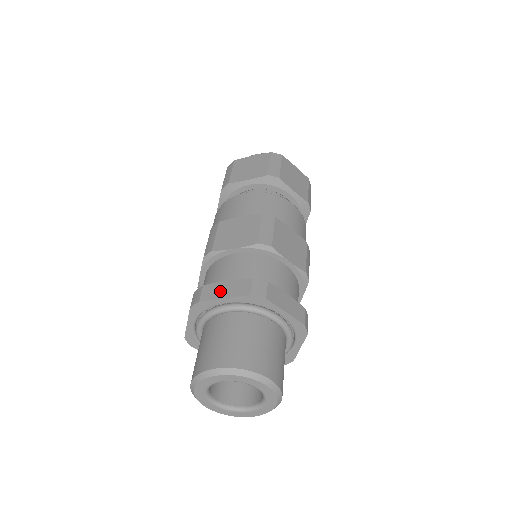
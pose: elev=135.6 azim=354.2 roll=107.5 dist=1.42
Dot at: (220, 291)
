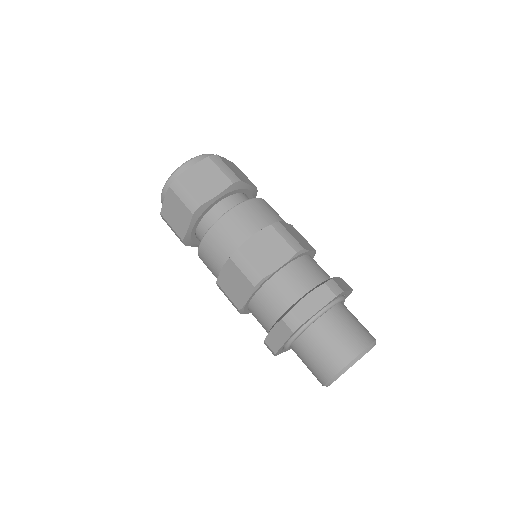
Dot at: (310, 307)
